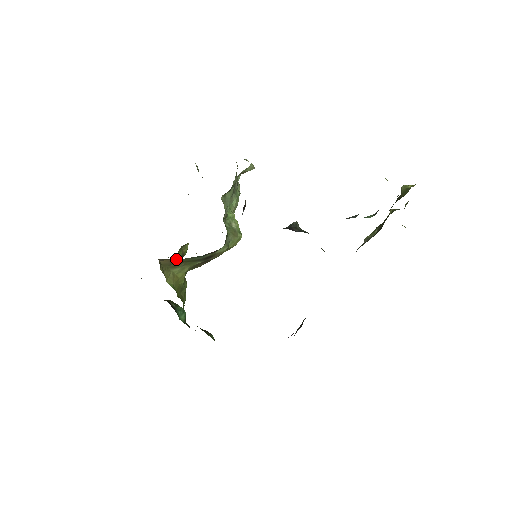
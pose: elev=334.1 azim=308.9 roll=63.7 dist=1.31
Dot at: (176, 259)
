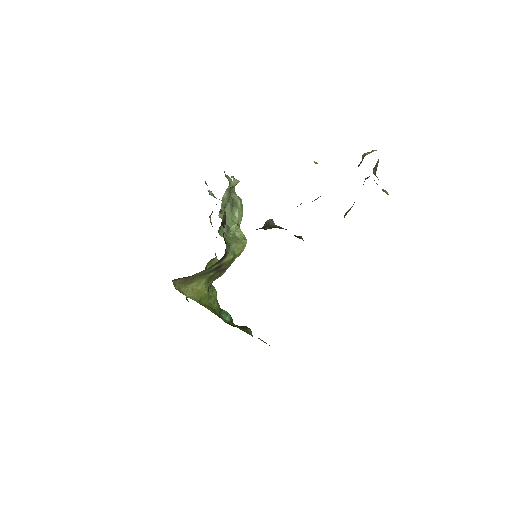
Dot at: (186, 277)
